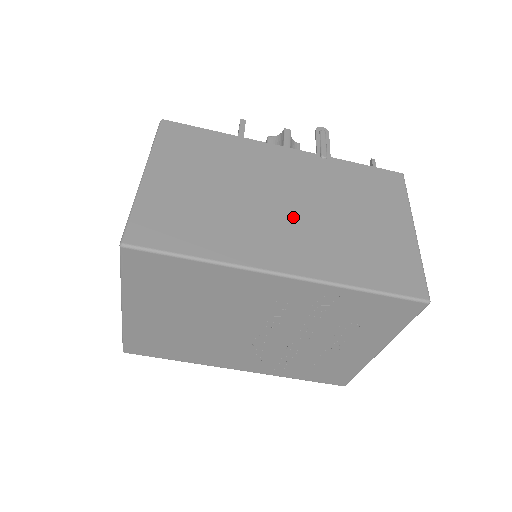
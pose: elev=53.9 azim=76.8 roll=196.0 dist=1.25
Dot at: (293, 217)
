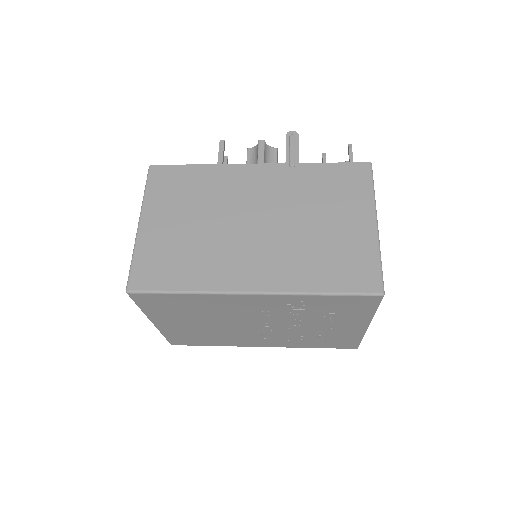
Dot at: (262, 236)
